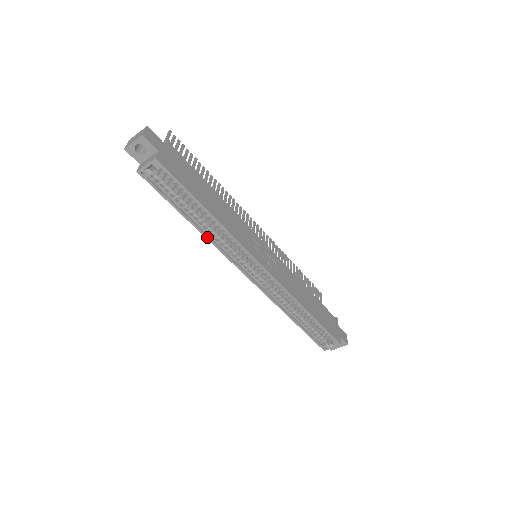
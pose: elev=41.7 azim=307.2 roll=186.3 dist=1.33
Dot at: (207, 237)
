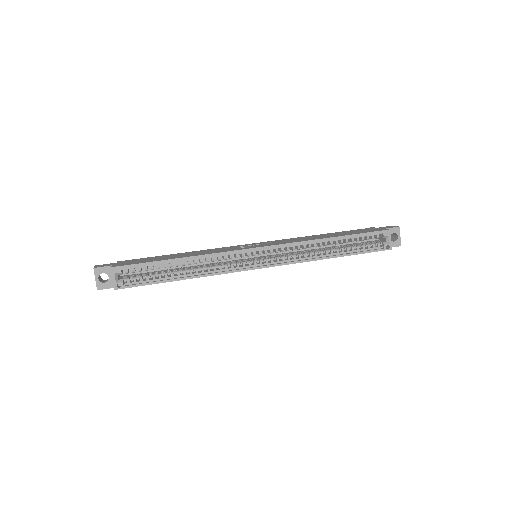
Dot at: (203, 276)
